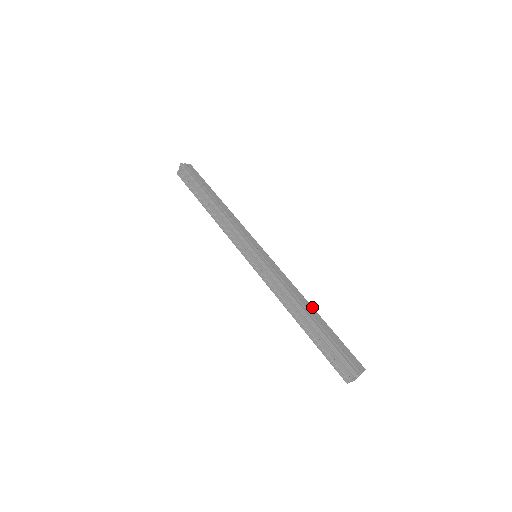
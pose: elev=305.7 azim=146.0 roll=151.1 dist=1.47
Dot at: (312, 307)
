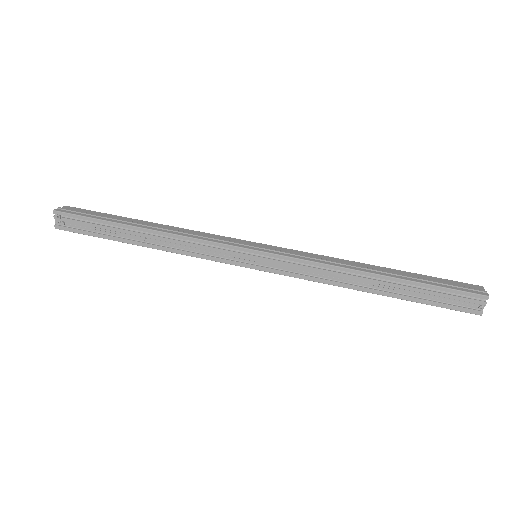
Dot at: (372, 265)
